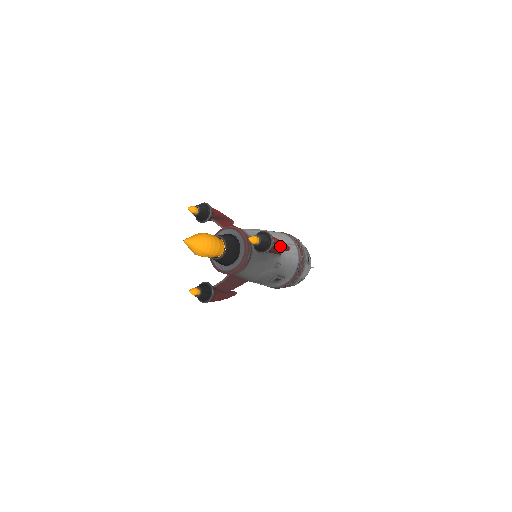
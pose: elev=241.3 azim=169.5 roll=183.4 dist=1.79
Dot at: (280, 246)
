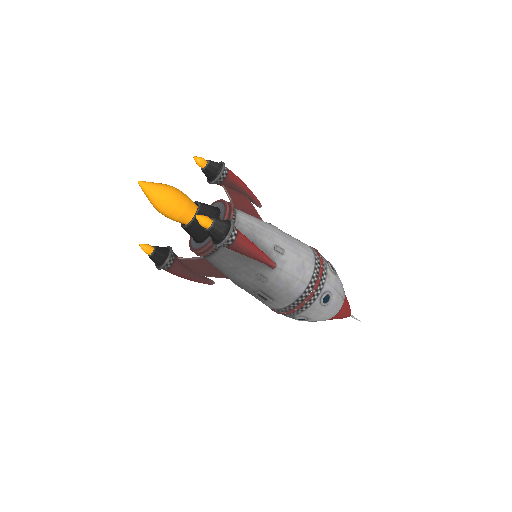
Dot at: (245, 250)
